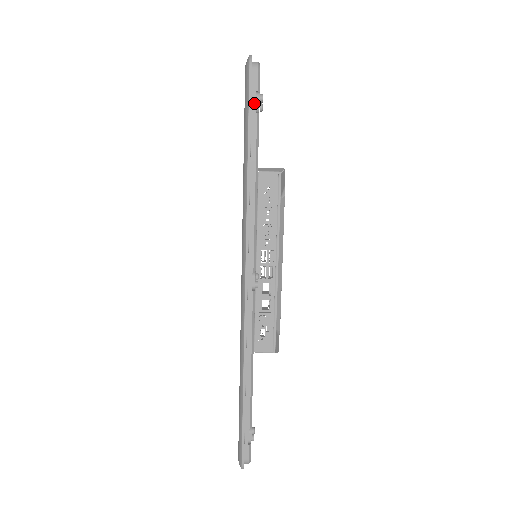
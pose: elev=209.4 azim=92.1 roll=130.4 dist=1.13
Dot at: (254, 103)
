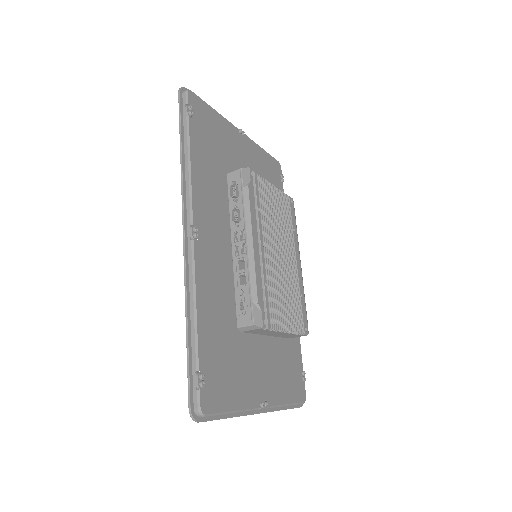
Dot at: (184, 111)
